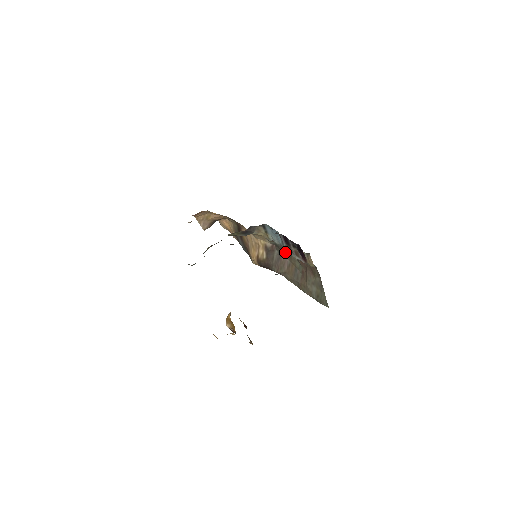
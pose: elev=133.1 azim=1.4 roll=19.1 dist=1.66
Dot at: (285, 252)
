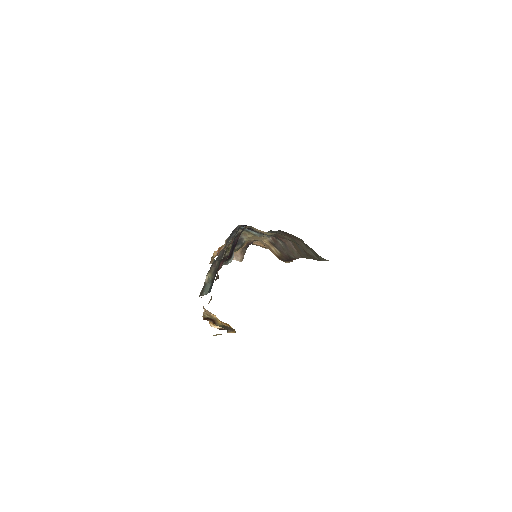
Dot at: (280, 237)
